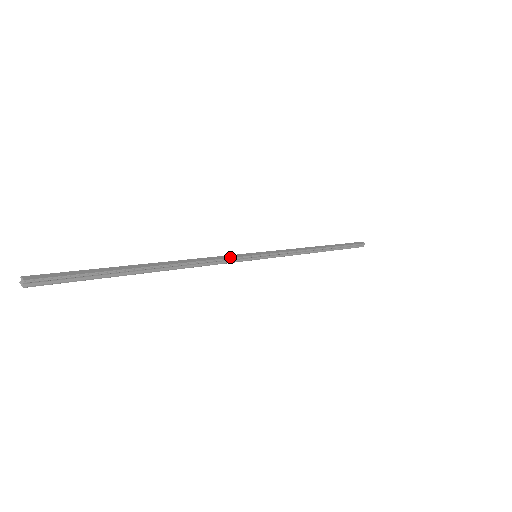
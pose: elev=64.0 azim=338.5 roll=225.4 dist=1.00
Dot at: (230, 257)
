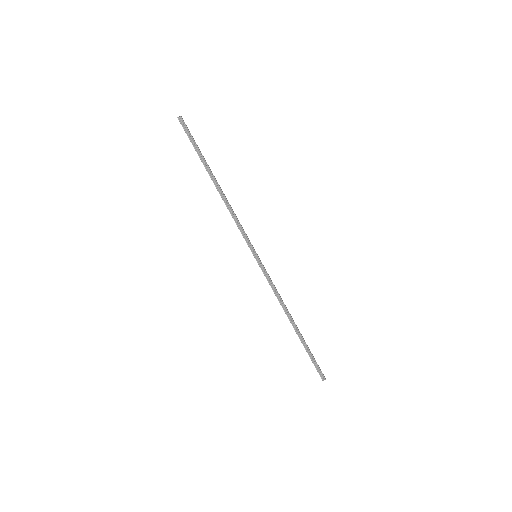
Dot at: occluded
